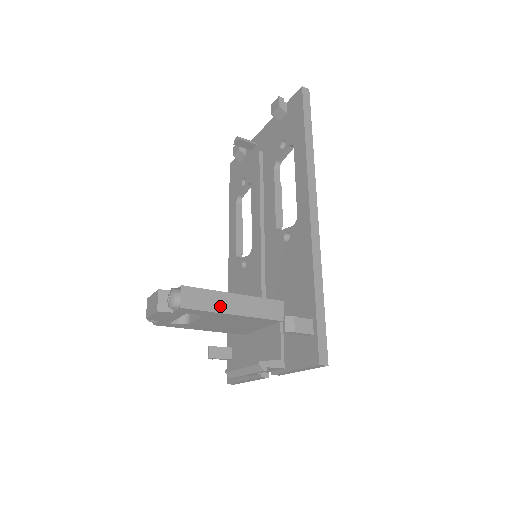
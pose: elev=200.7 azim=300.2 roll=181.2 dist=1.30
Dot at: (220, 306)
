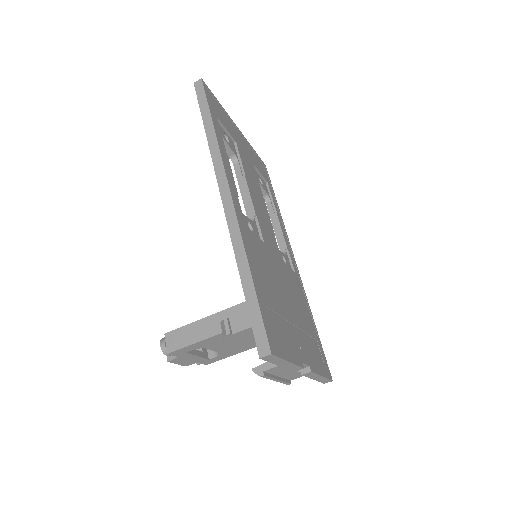
Dot at: (200, 334)
